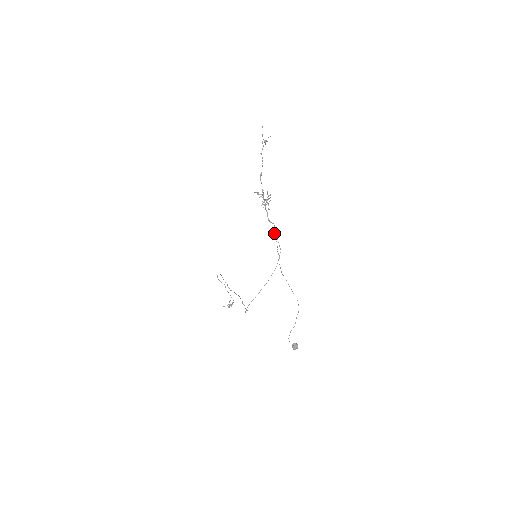
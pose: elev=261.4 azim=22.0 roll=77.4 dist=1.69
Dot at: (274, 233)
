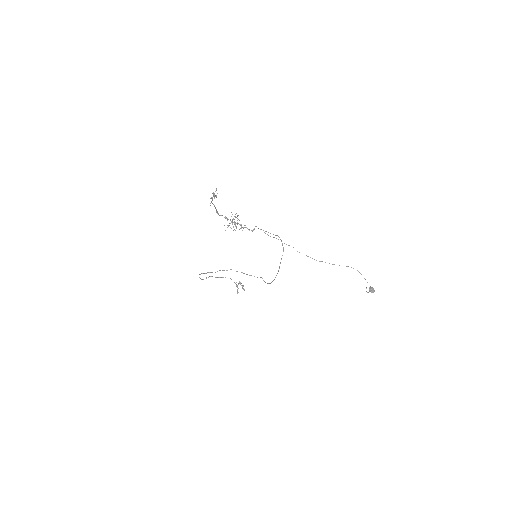
Dot at: occluded
